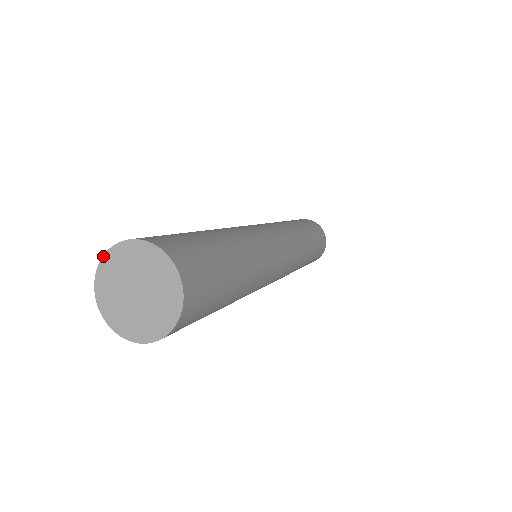
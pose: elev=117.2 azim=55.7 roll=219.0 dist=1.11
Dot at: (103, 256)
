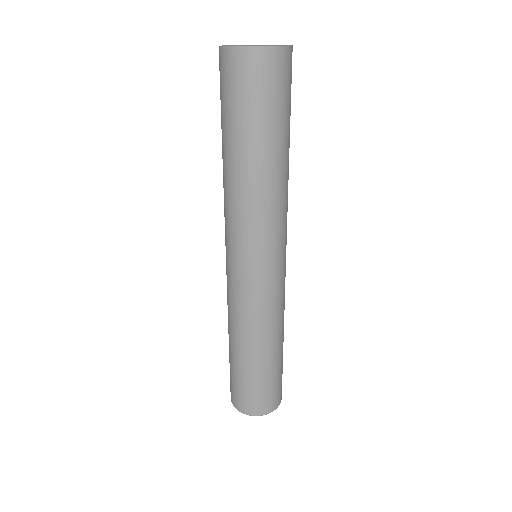
Dot at: occluded
